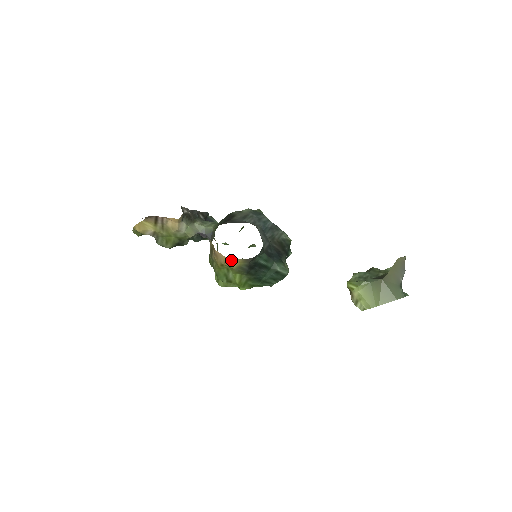
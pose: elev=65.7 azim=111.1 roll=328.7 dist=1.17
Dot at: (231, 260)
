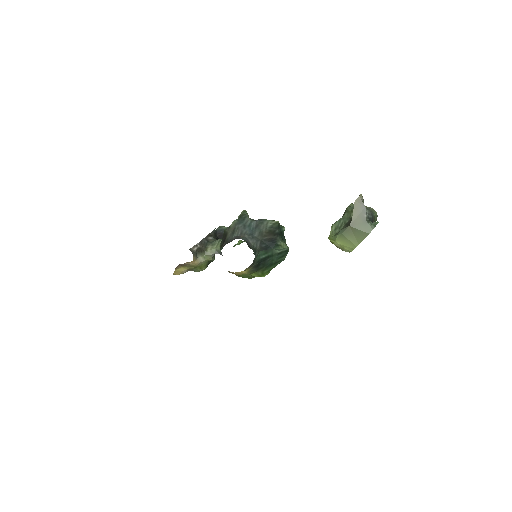
Dot at: (240, 272)
